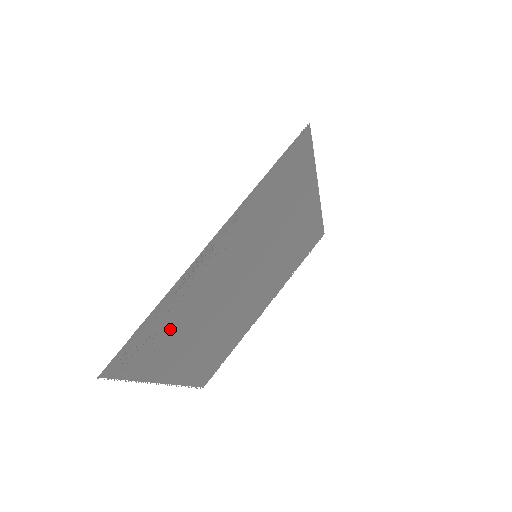
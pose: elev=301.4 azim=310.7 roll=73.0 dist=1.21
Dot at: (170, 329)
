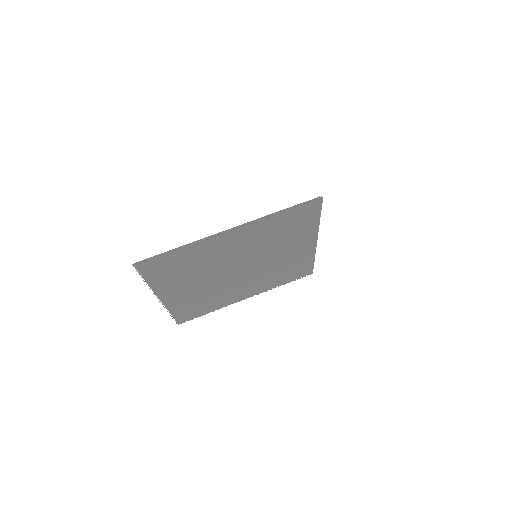
Dot at: (183, 265)
